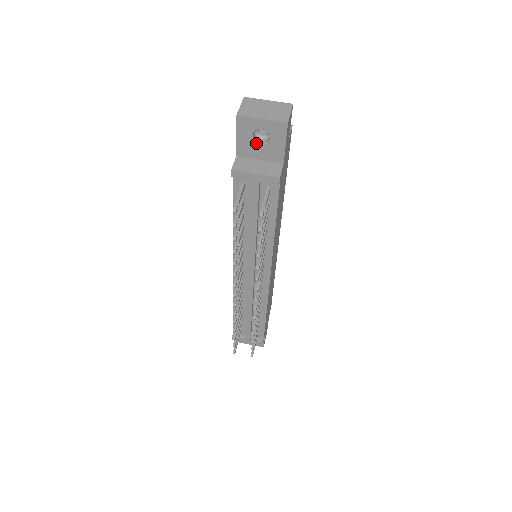
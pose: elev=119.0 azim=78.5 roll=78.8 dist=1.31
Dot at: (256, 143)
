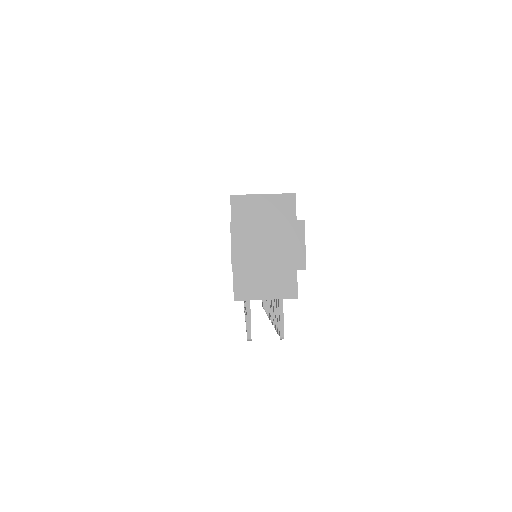
Dot at: occluded
